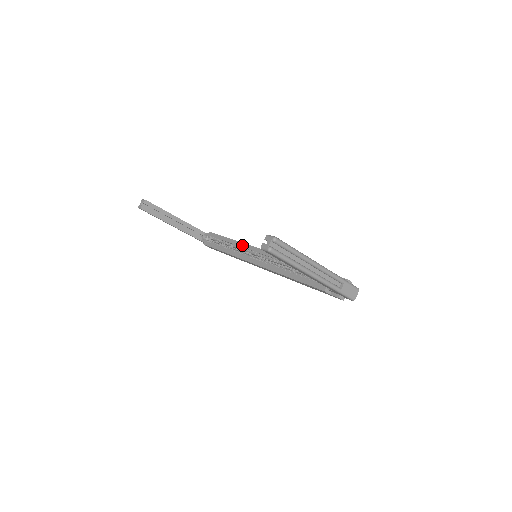
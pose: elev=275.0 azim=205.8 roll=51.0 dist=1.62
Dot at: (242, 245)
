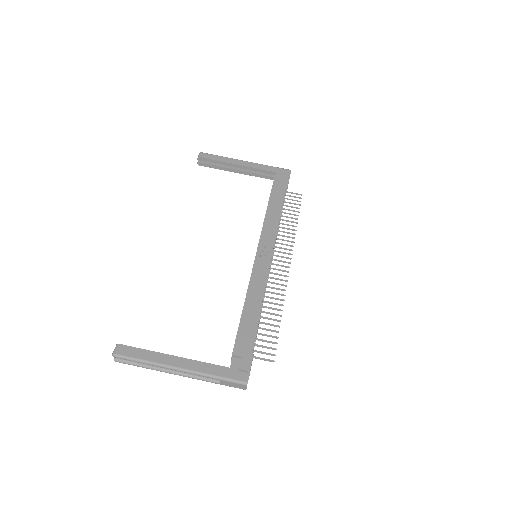
Dot at: (262, 228)
